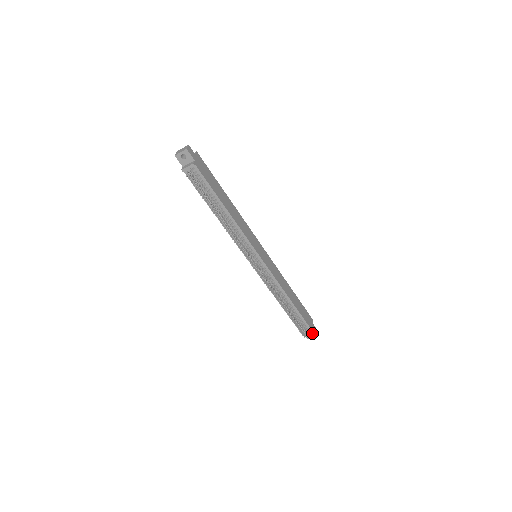
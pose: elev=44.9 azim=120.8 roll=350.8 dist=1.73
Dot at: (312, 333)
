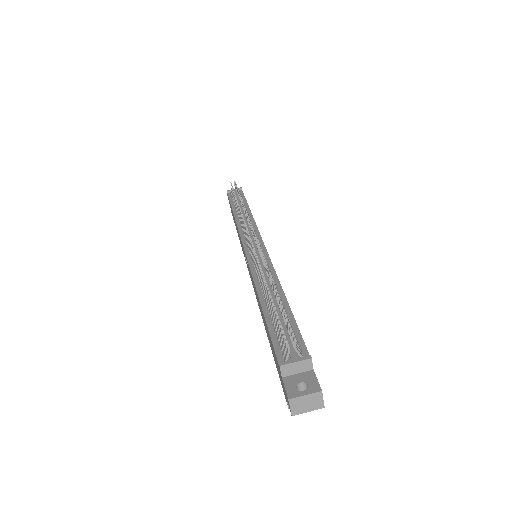
Dot at: (308, 382)
